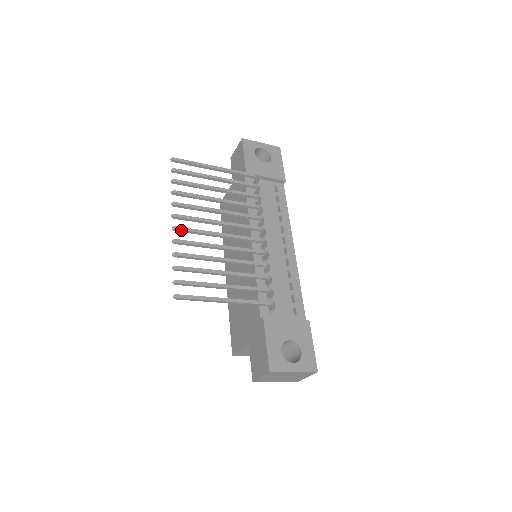
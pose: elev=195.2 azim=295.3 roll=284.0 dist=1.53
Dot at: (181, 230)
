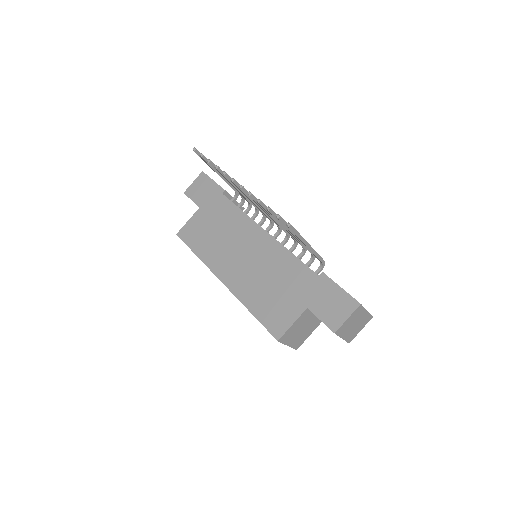
Dot at: (246, 190)
